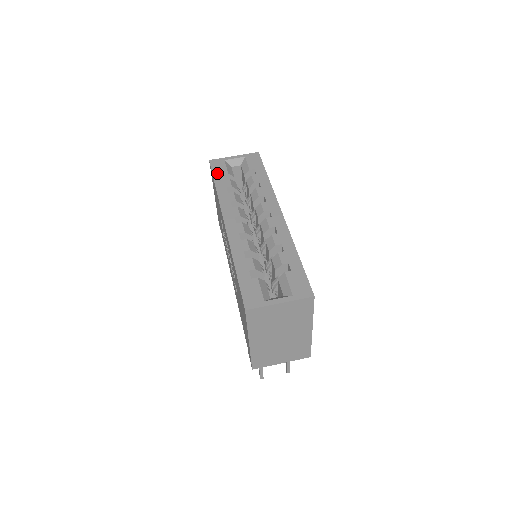
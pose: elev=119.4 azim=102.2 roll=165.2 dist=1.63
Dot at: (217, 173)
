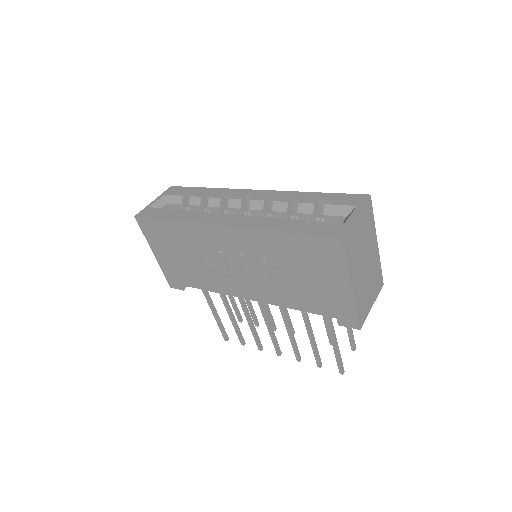
Dot at: (157, 215)
